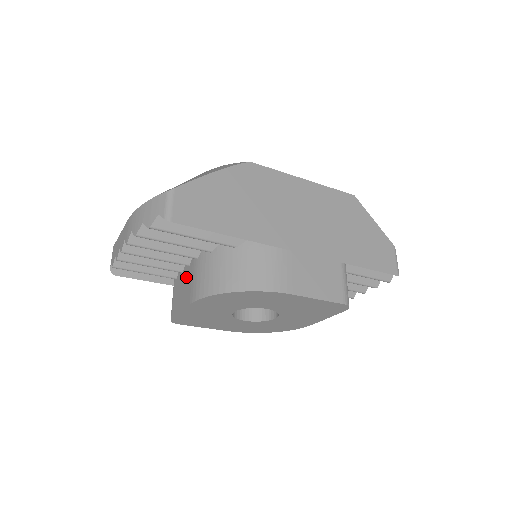
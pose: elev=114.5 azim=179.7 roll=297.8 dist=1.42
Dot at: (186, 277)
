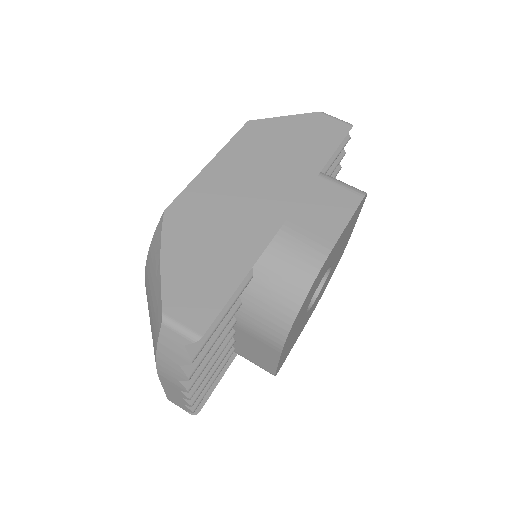
Dot at: (245, 341)
